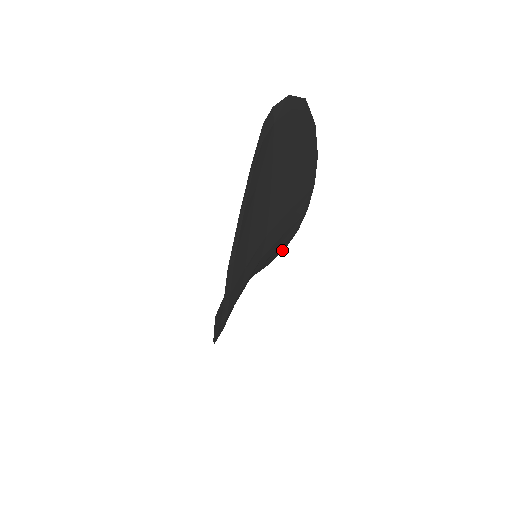
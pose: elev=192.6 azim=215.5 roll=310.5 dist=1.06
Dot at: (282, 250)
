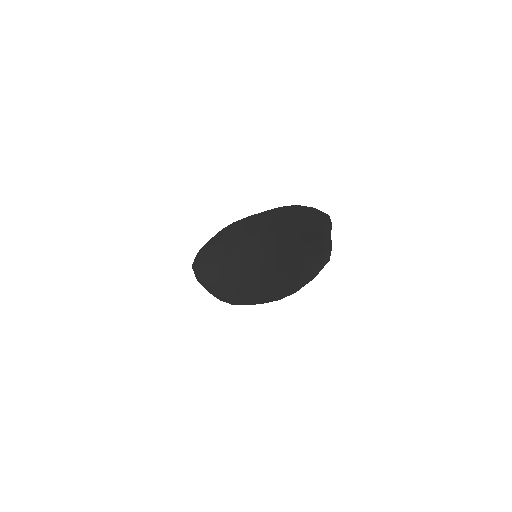
Dot at: (234, 227)
